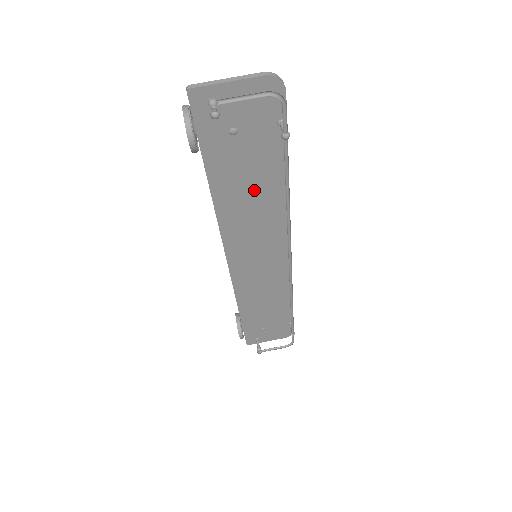
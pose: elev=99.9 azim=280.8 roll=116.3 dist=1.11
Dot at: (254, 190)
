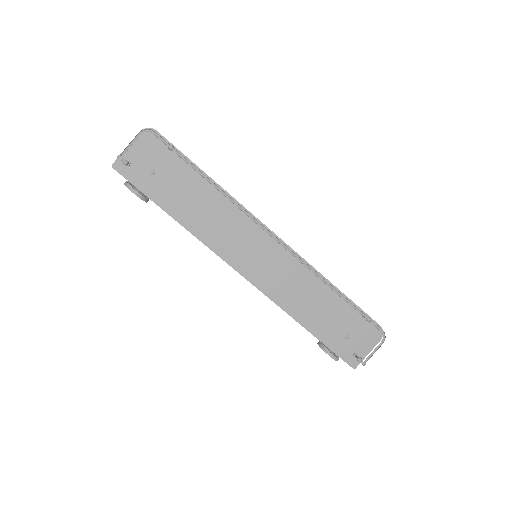
Dot at: (199, 201)
